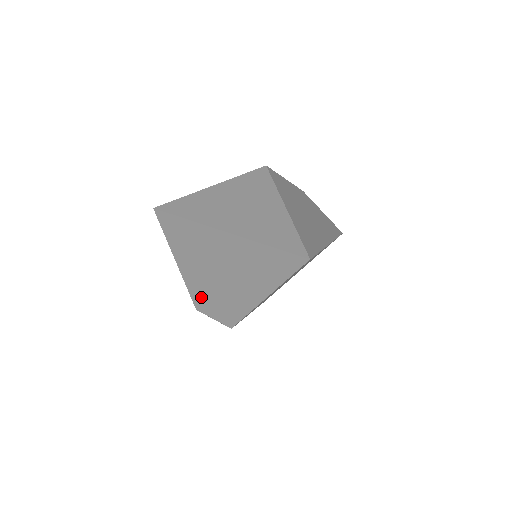
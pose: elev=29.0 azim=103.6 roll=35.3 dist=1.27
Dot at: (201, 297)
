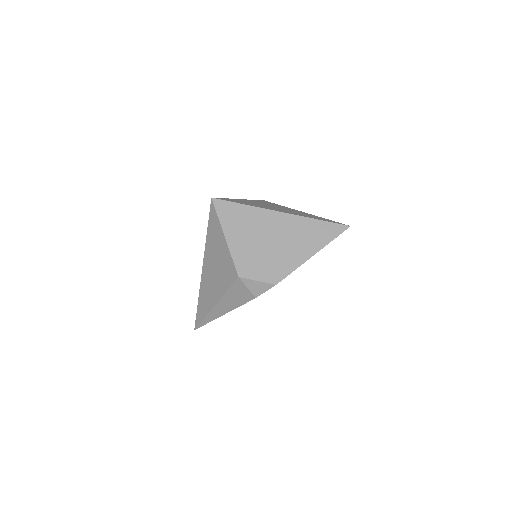
Dot at: (248, 264)
